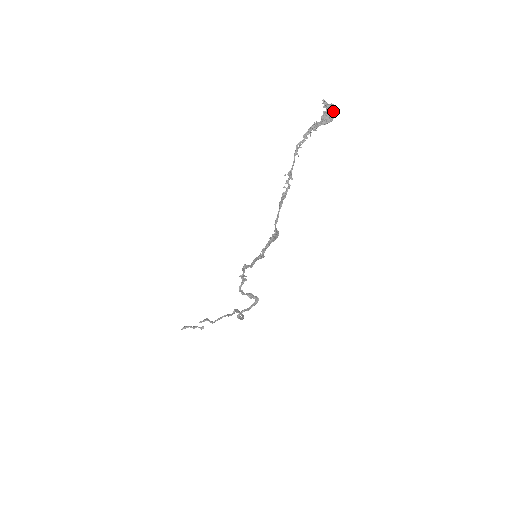
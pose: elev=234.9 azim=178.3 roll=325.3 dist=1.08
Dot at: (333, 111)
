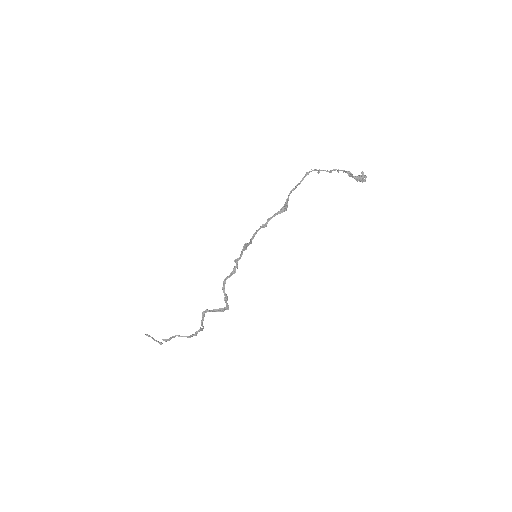
Dot at: (364, 180)
